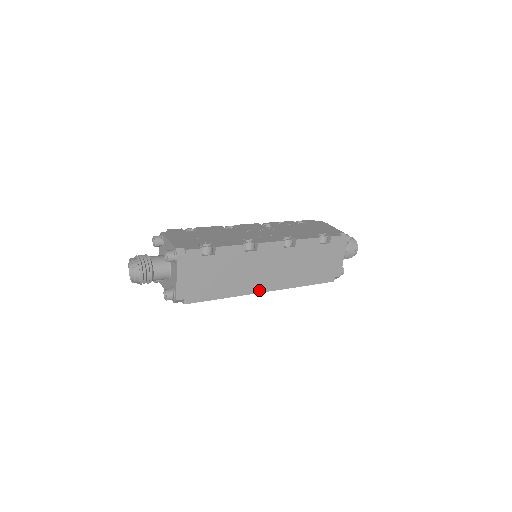
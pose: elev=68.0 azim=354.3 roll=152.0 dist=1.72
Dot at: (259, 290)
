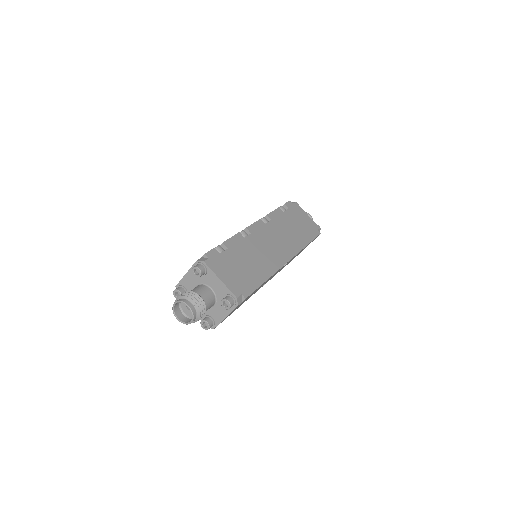
Dot at: (283, 262)
